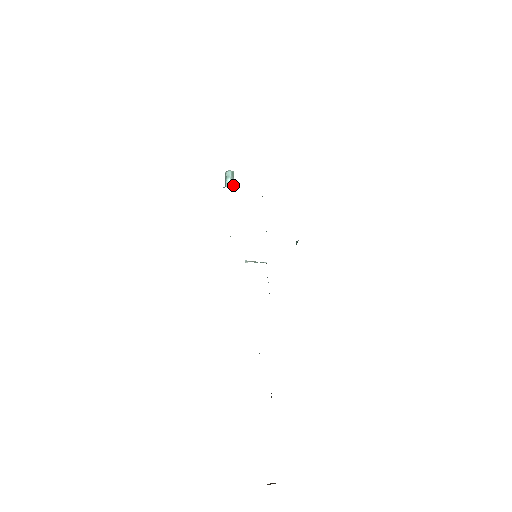
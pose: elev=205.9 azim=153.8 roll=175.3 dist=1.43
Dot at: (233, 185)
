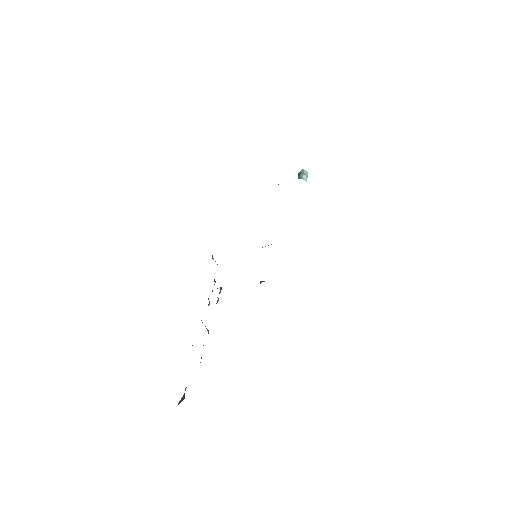
Dot at: occluded
